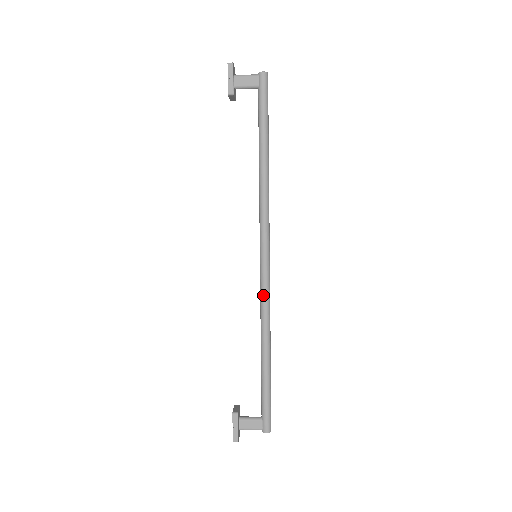
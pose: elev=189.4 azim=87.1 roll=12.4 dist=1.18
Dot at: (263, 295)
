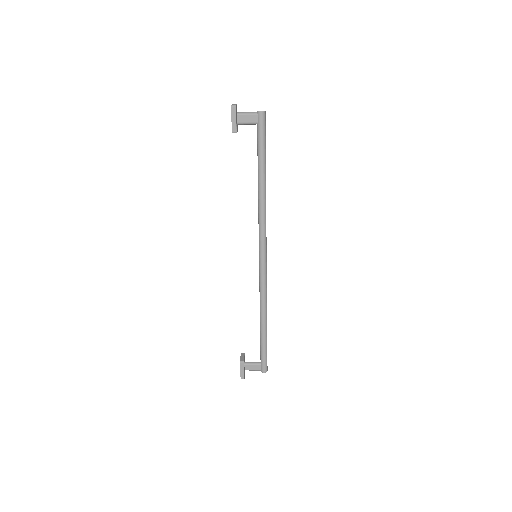
Dot at: (262, 284)
